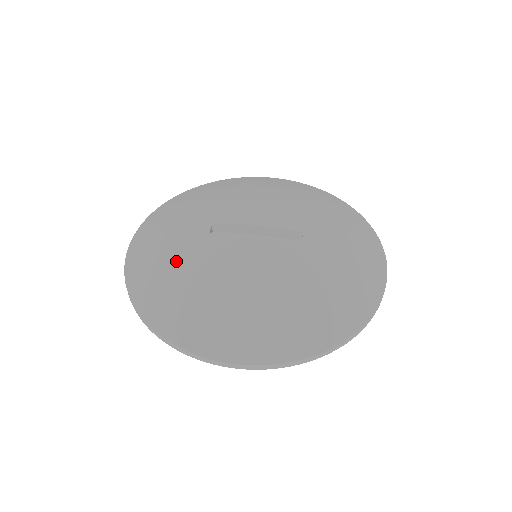
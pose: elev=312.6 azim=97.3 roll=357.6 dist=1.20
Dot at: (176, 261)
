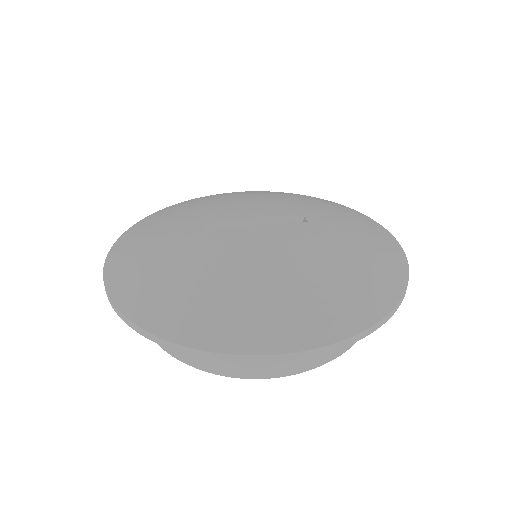
Dot at: (177, 267)
